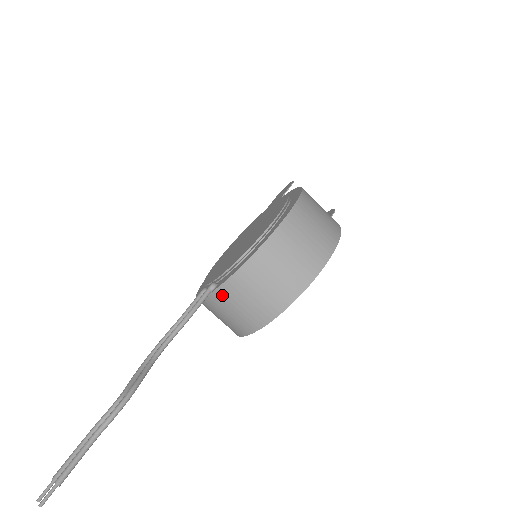
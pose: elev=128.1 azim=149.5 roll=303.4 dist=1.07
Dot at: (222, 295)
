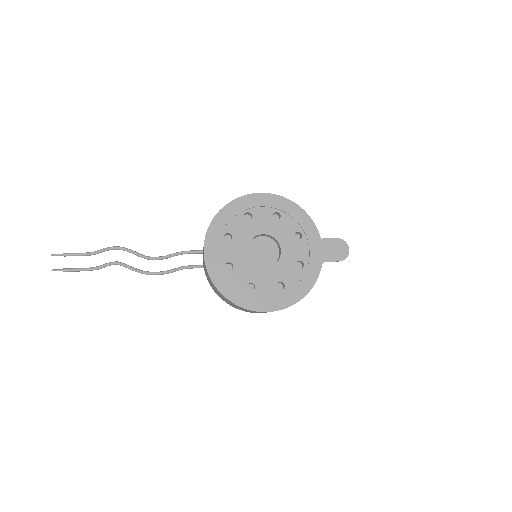
Dot at: occluded
